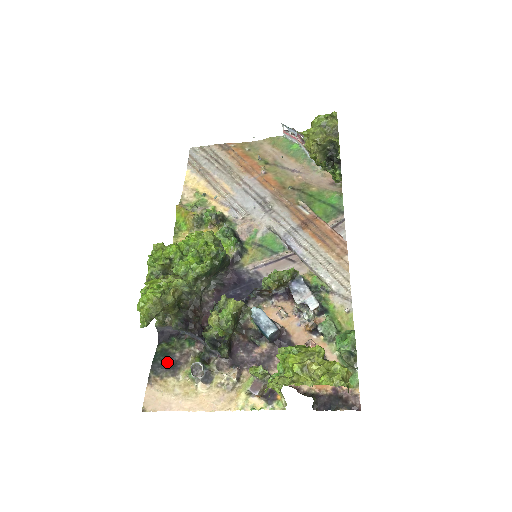
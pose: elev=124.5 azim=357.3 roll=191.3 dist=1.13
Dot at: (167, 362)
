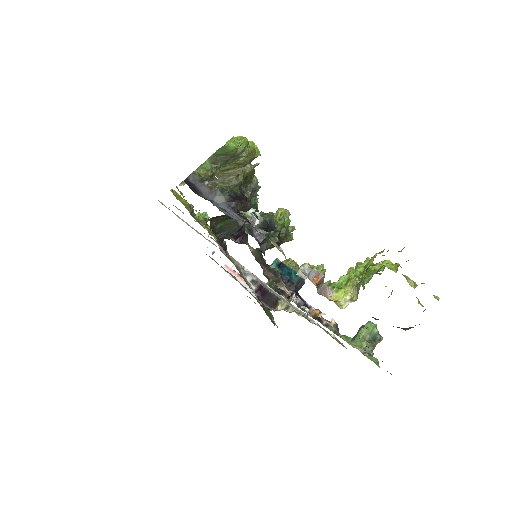
Dot at: occluded
